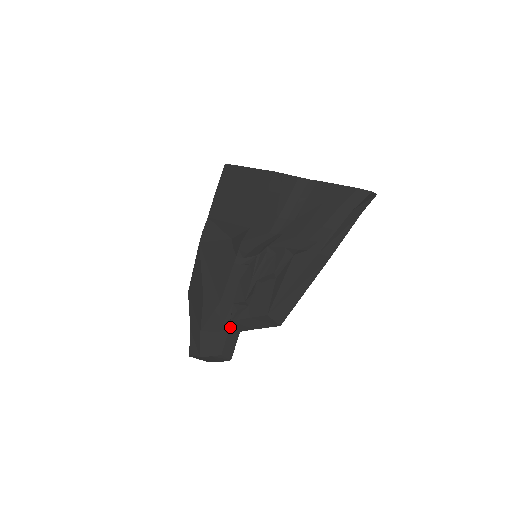
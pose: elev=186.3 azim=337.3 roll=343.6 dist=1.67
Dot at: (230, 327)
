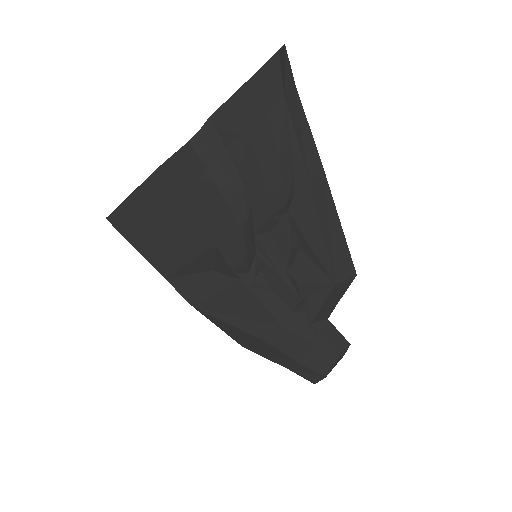
Dot at: (316, 329)
